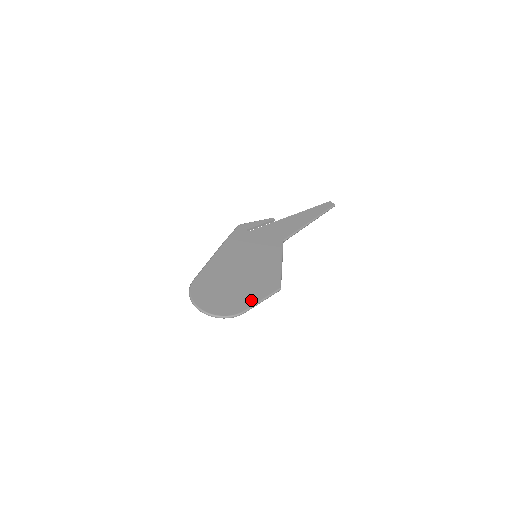
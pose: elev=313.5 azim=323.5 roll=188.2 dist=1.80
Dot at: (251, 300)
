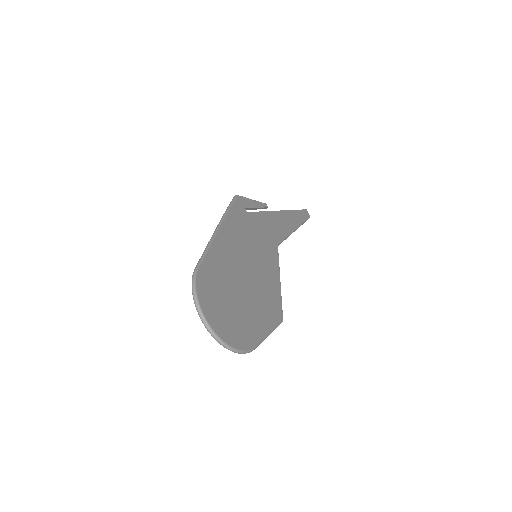
Dot at: (260, 330)
